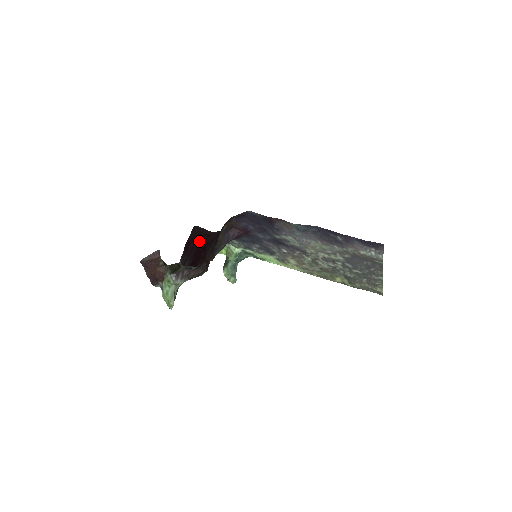
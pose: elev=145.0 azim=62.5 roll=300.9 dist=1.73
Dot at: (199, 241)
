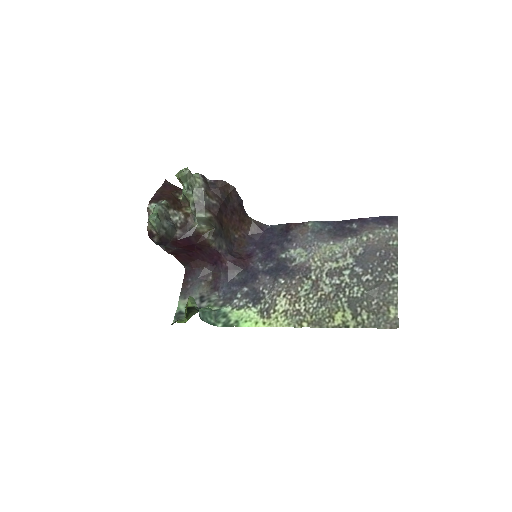
Dot at: (193, 255)
